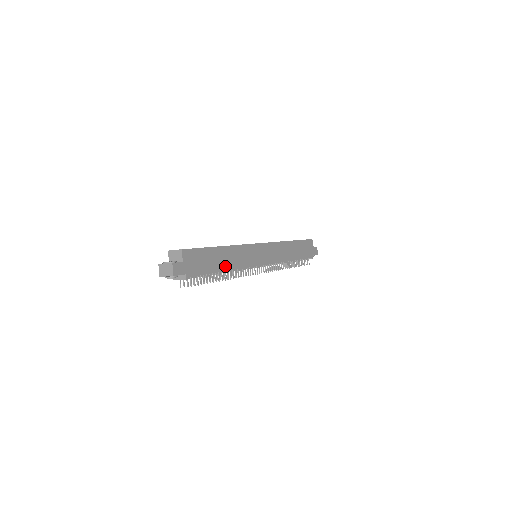
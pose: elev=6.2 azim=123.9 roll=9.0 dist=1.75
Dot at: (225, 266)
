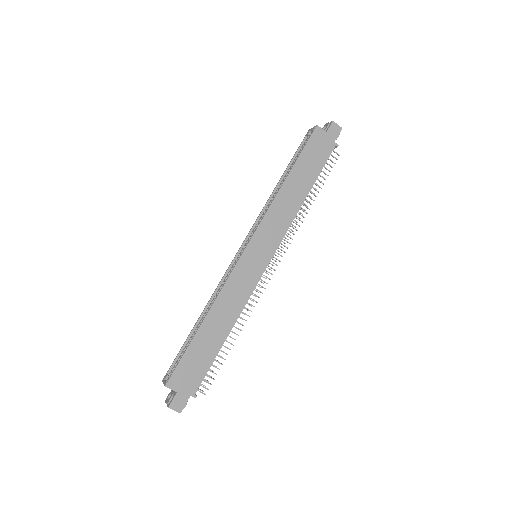
Dot at: (224, 331)
